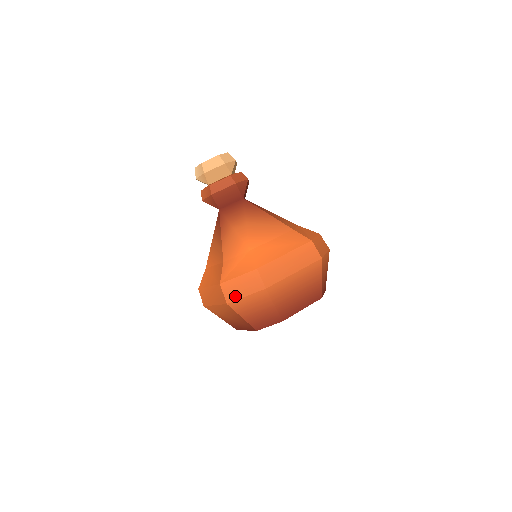
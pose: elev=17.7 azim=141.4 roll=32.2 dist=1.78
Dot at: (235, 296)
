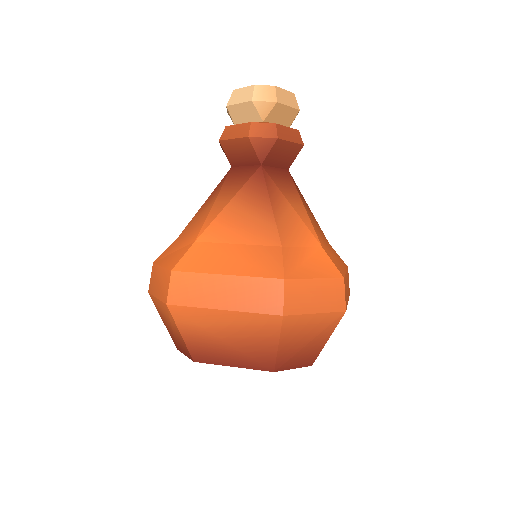
Dot at: (301, 307)
